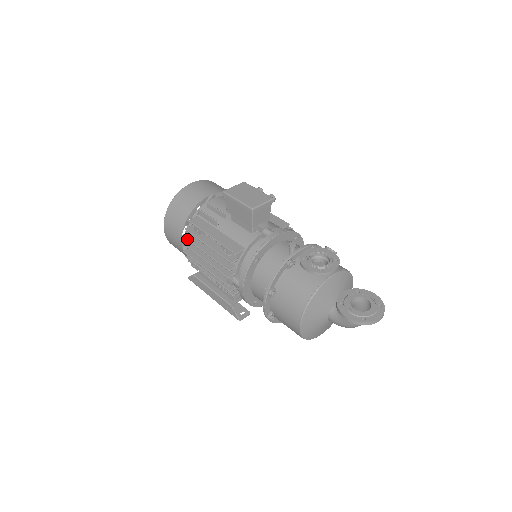
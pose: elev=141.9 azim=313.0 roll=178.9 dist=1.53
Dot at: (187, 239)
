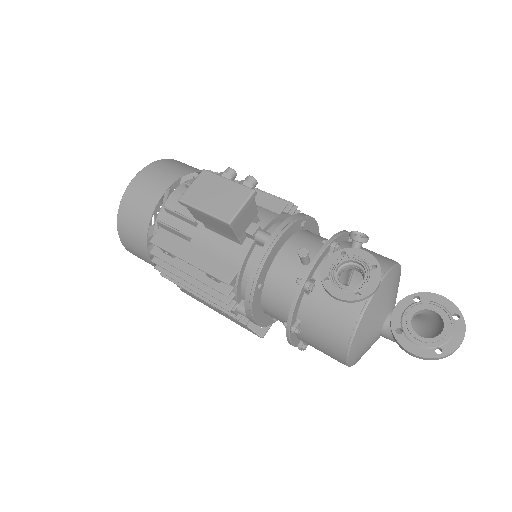
Dot at: (158, 265)
